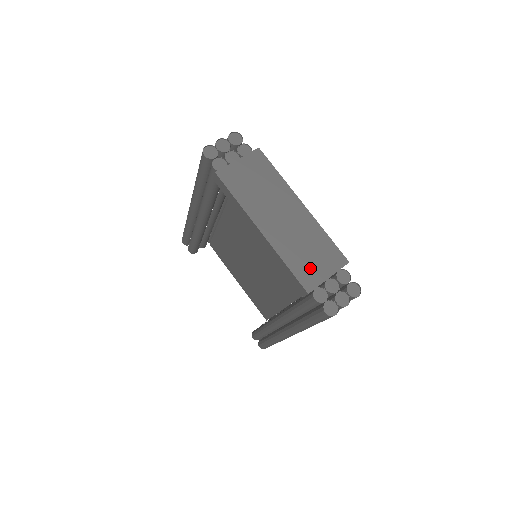
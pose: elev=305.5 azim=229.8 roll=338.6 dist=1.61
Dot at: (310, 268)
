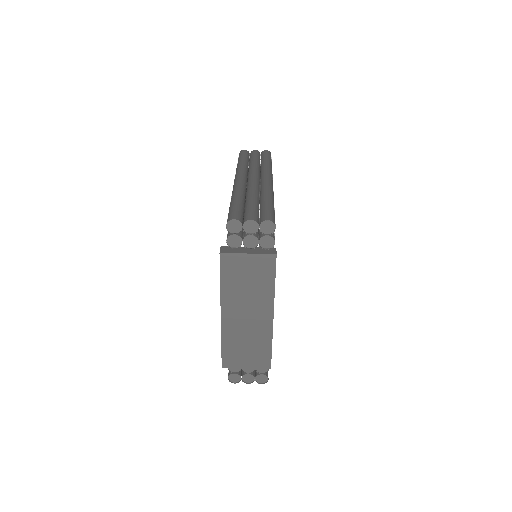
Dot at: (238, 356)
